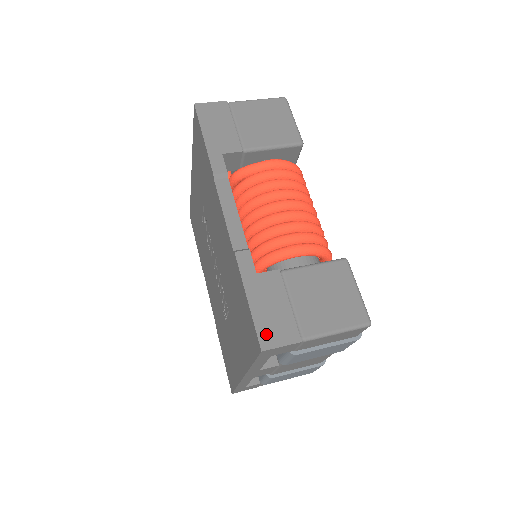
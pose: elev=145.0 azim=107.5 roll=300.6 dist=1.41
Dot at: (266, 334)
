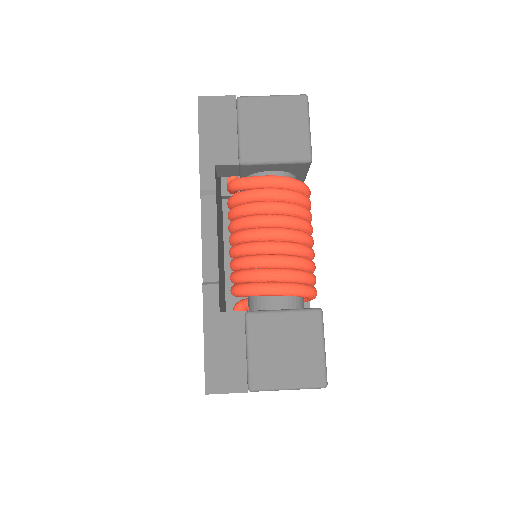
Dot at: (214, 378)
